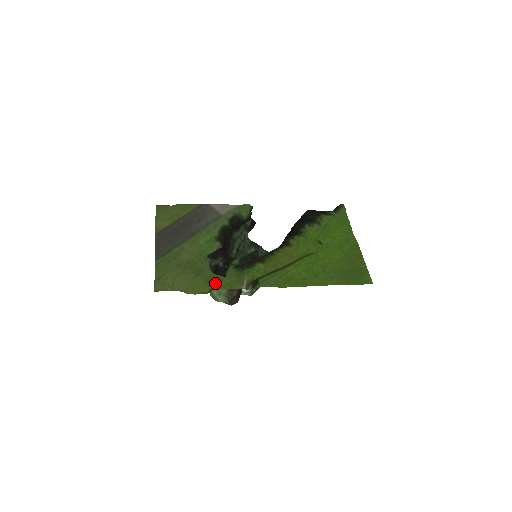
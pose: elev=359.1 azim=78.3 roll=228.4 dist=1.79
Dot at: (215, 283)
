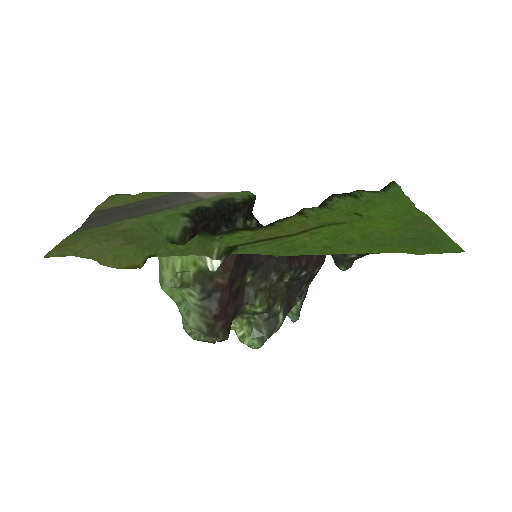
Dot at: (156, 249)
